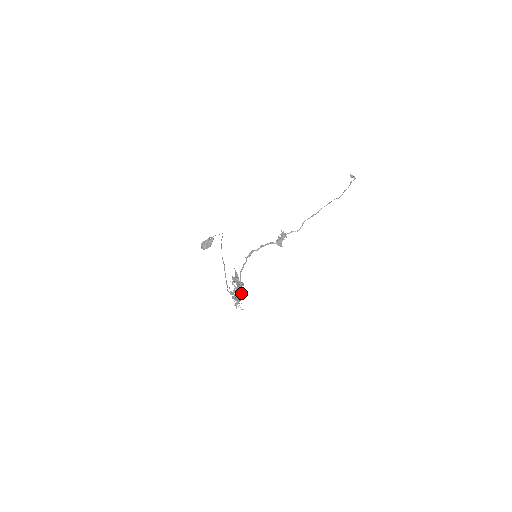
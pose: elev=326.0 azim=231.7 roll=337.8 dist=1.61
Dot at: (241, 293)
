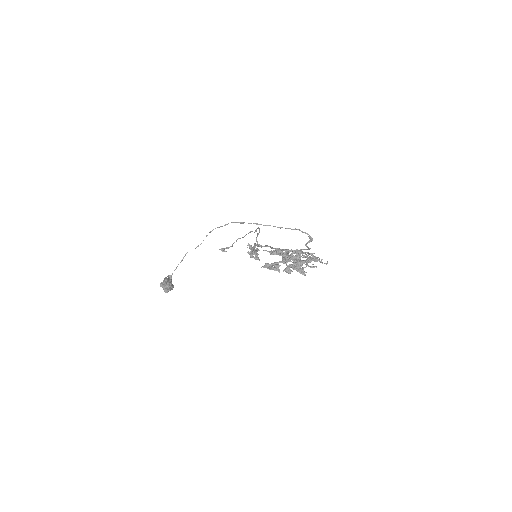
Dot at: occluded
